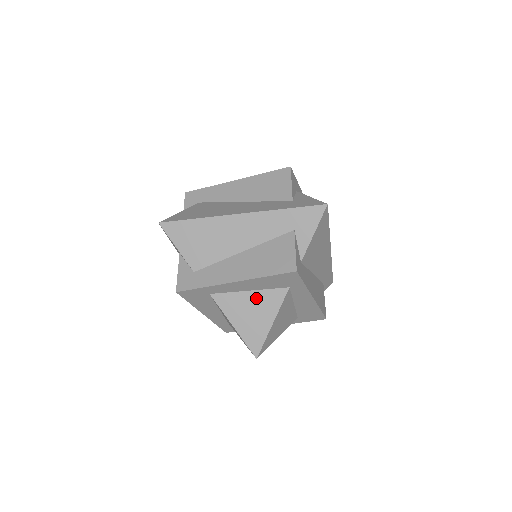
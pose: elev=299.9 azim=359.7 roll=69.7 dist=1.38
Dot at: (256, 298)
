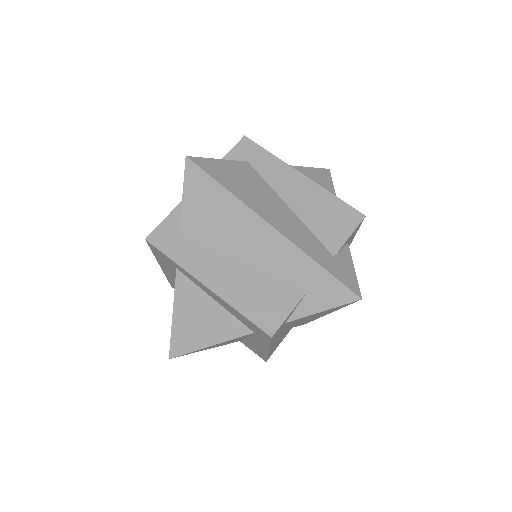
Dot at: (215, 312)
